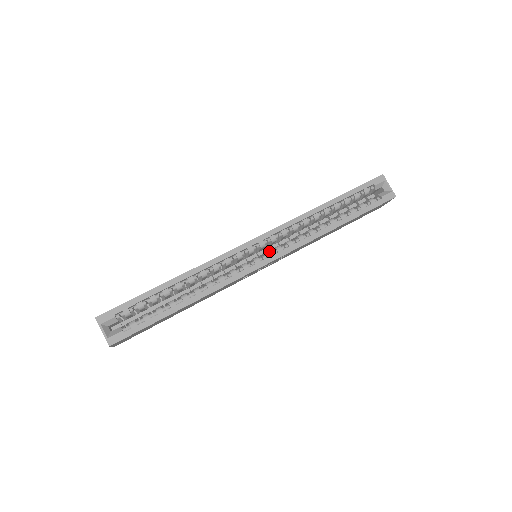
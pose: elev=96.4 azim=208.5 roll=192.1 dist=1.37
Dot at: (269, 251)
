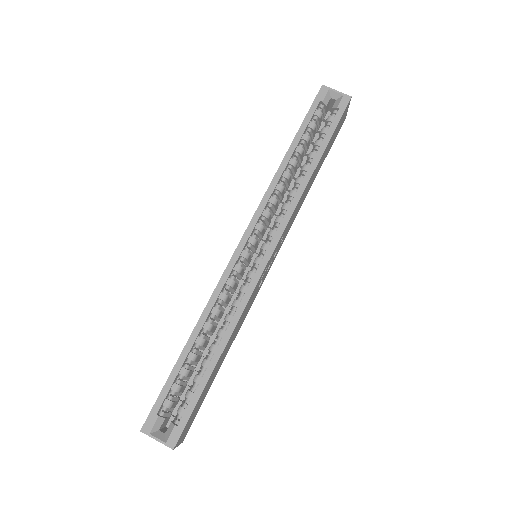
Dot at: occluded
